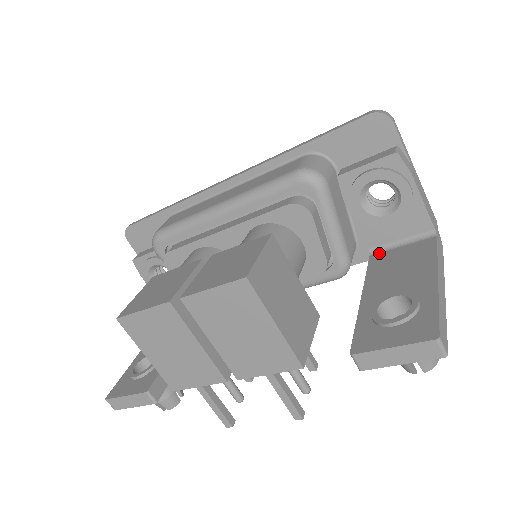
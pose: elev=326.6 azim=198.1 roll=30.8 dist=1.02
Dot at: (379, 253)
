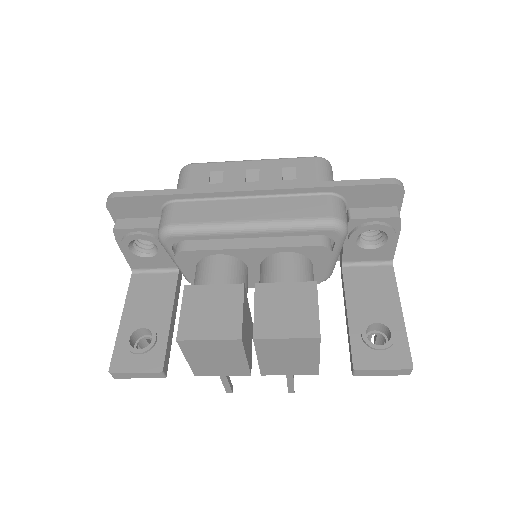
Dot at: (350, 267)
